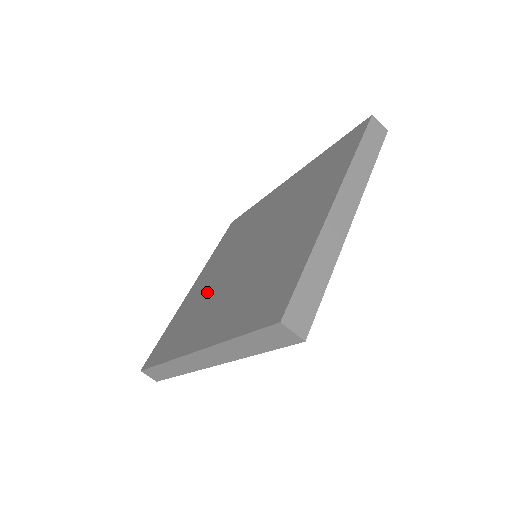
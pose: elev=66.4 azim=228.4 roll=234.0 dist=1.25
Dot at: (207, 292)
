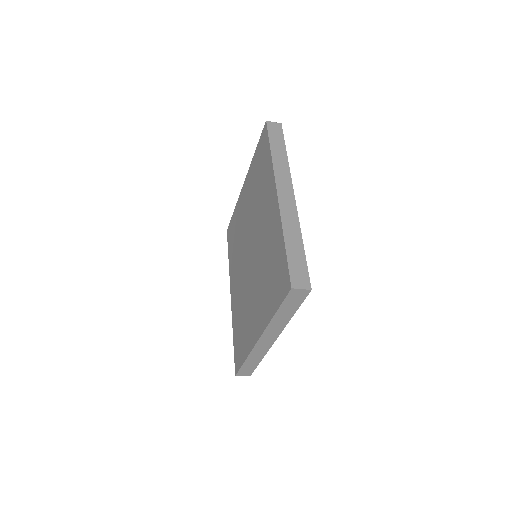
Dot at: (241, 235)
